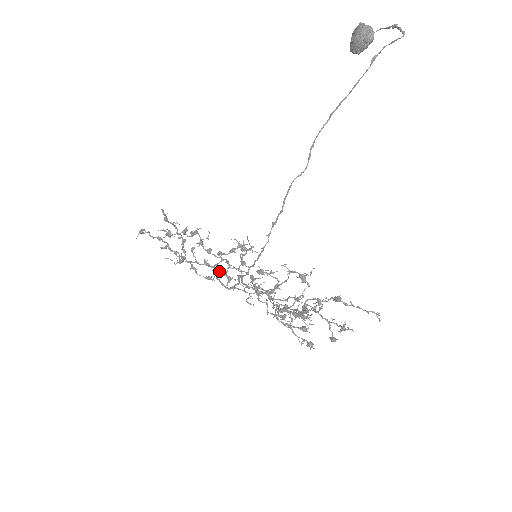
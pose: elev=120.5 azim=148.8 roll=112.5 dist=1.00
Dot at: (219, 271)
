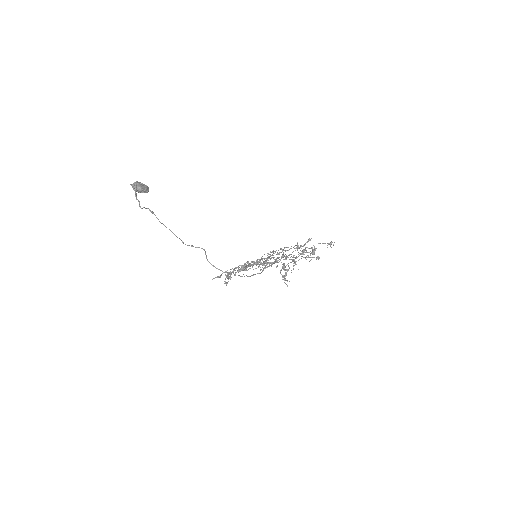
Dot at: occluded
